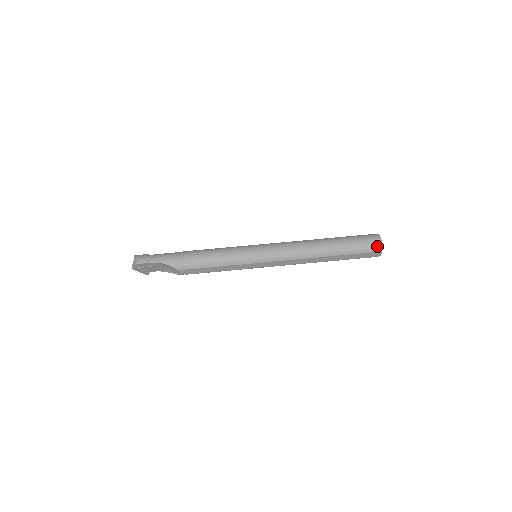
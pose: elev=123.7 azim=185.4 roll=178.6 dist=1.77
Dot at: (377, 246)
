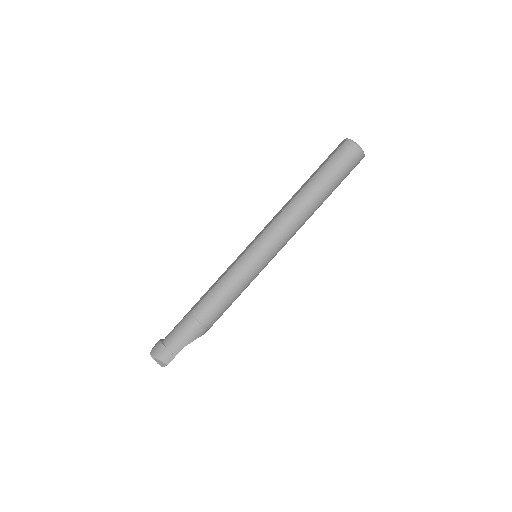
Dot at: (360, 157)
